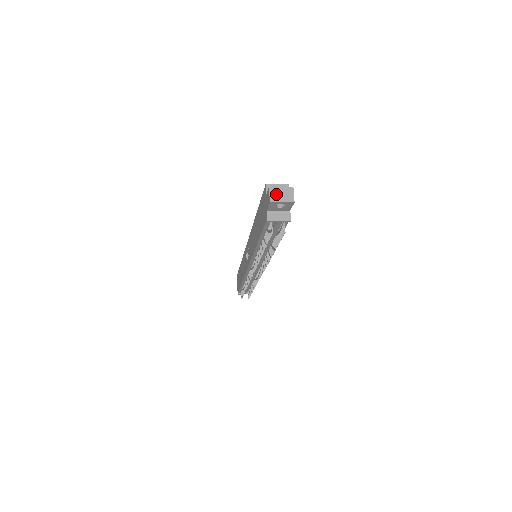
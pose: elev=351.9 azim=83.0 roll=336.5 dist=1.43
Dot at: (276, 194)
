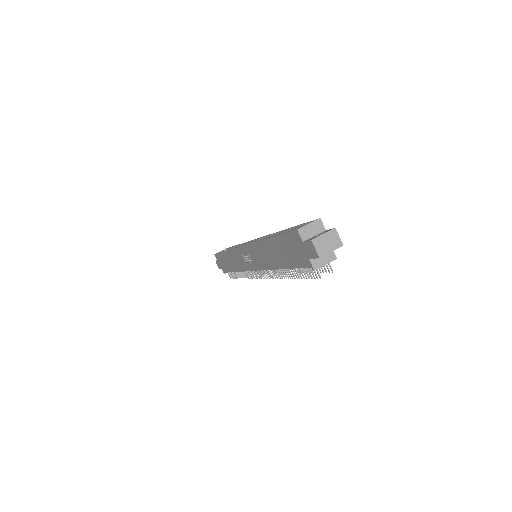
Dot at: (322, 245)
